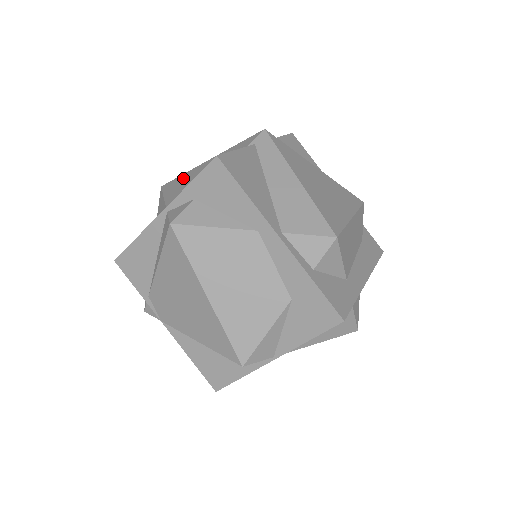
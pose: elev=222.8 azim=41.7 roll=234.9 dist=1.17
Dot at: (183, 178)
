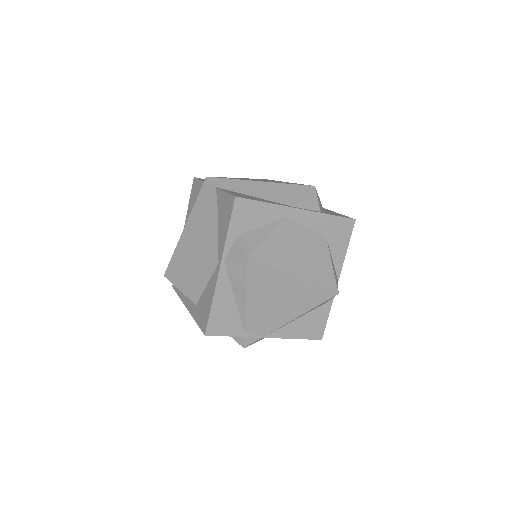
Dot at: (183, 251)
